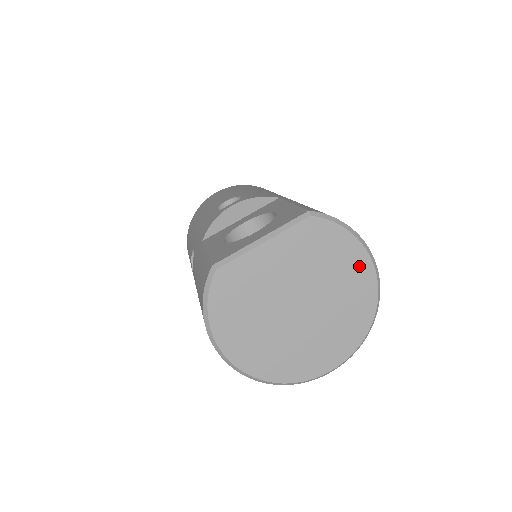
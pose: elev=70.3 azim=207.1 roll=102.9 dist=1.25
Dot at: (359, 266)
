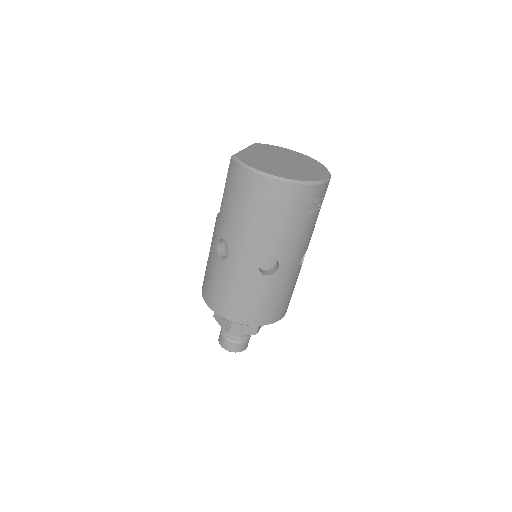
Dot at: (292, 152)
